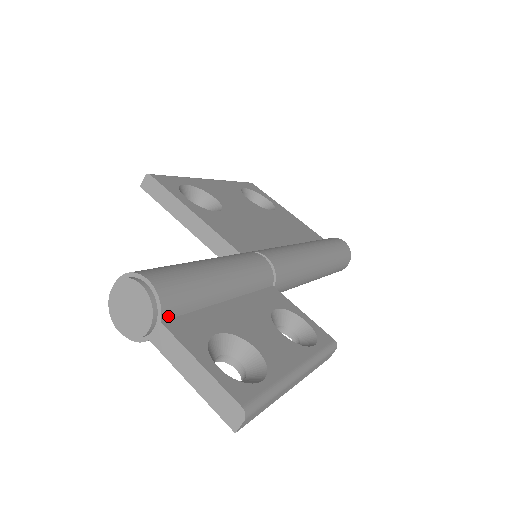
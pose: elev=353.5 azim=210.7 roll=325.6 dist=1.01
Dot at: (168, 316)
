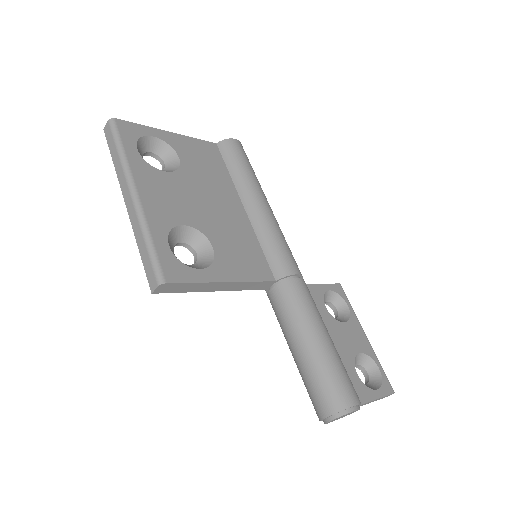
Dot at: occluded
